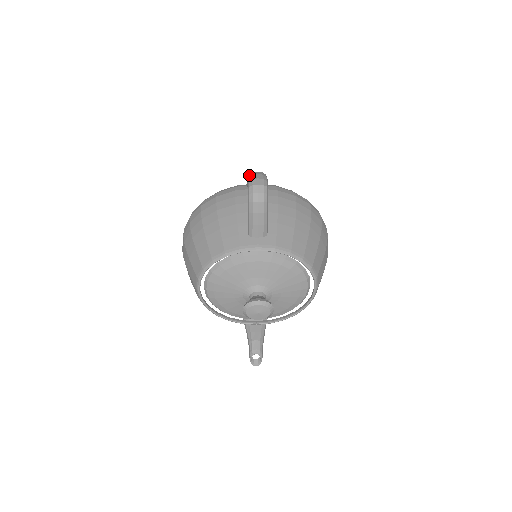
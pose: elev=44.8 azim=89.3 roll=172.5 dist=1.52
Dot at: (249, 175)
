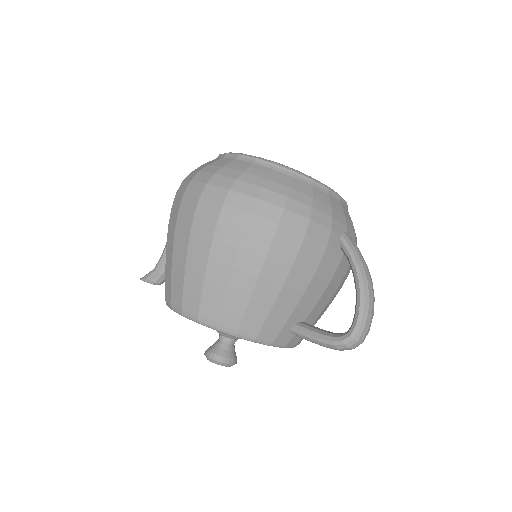
Dot at: (365, 305)
